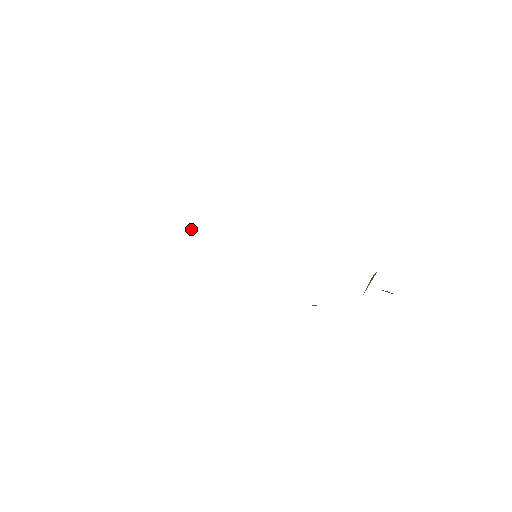
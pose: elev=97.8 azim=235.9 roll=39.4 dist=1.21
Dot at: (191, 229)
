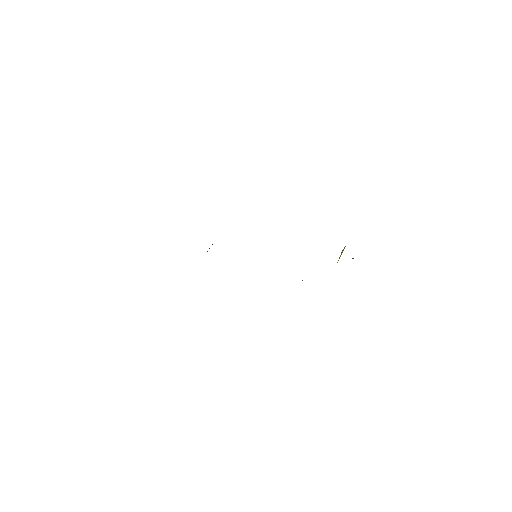
Dot at: (209, 248)
